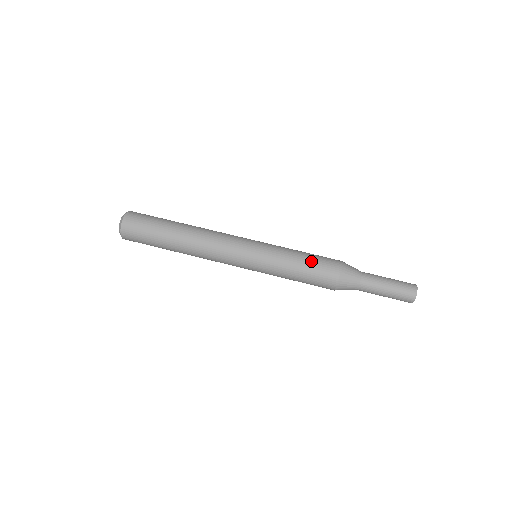
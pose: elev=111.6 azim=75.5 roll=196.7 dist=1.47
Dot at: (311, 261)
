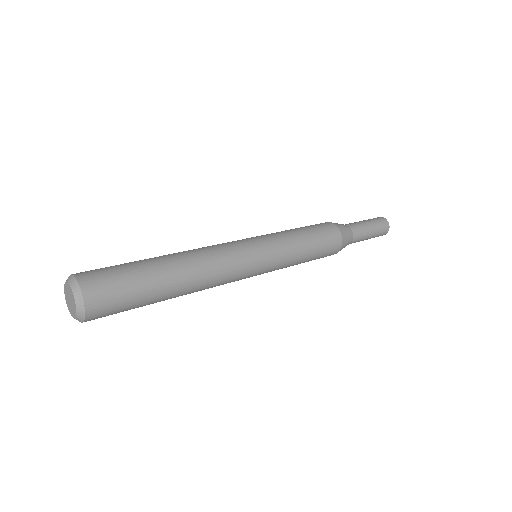
Dot at: (309, 228)
